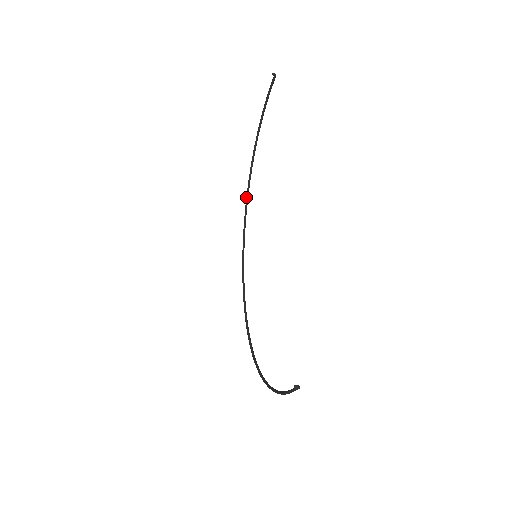
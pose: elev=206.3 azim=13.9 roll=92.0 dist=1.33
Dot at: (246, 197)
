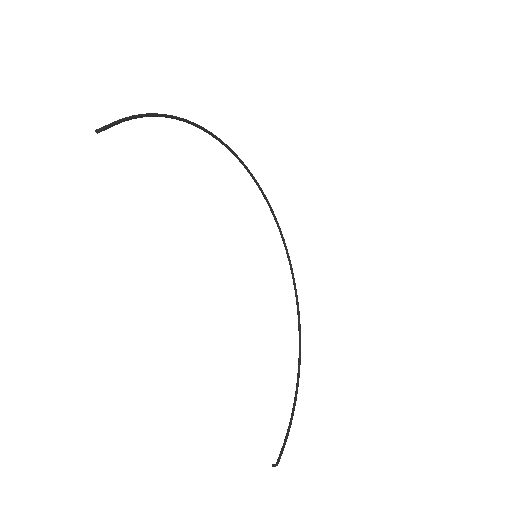
Dot at: occluded
